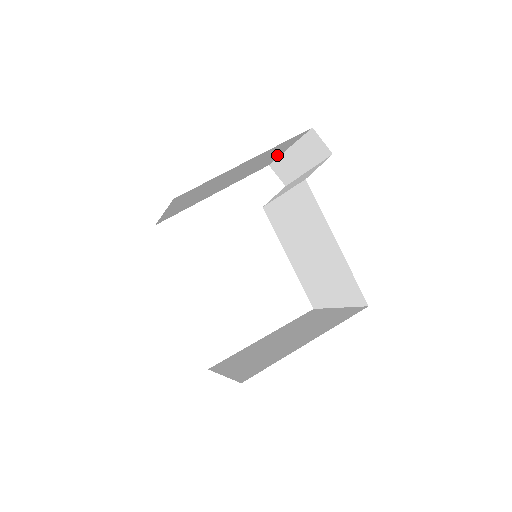
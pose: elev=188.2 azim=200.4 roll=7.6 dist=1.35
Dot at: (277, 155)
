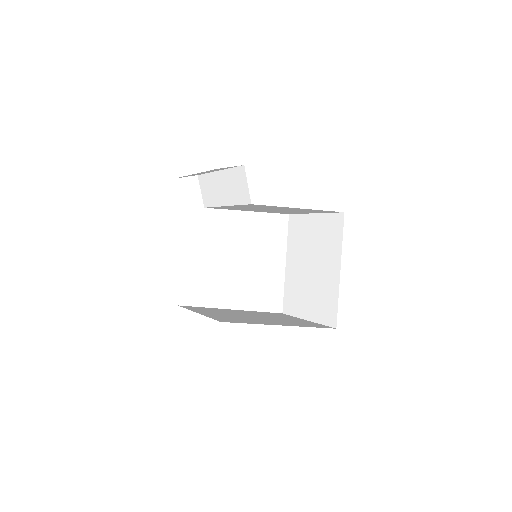
Dot at: occluded
